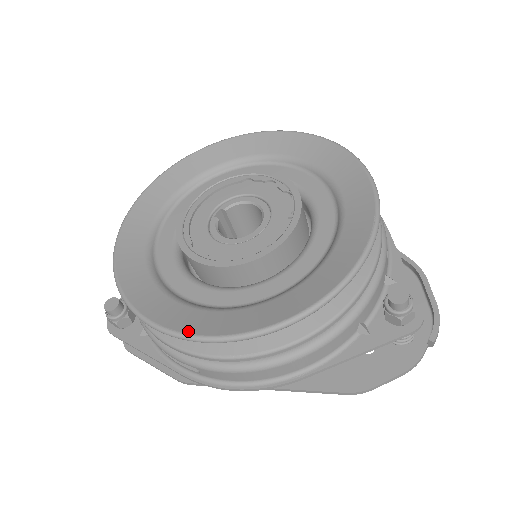
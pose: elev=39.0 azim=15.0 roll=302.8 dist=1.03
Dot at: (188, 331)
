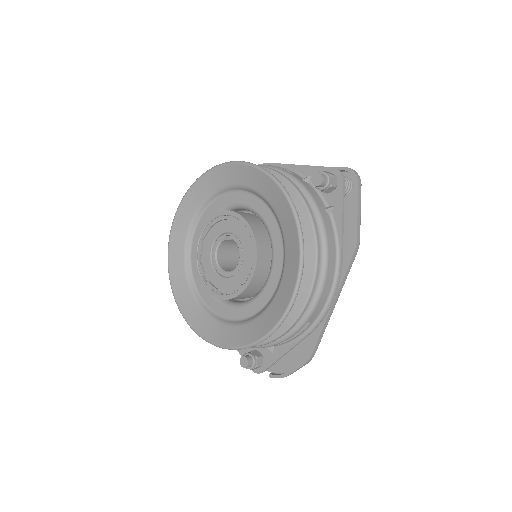
Dot at: (170, 274)
